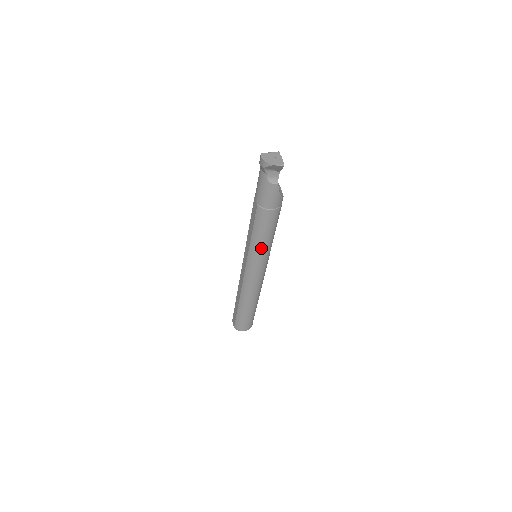
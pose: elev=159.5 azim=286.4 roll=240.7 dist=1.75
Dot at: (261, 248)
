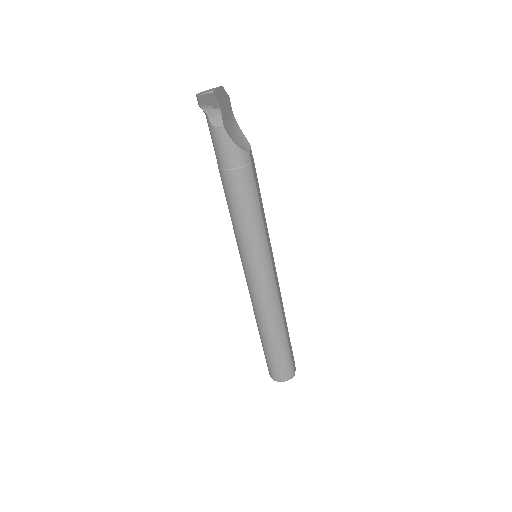
Dot at: (245, 235)
